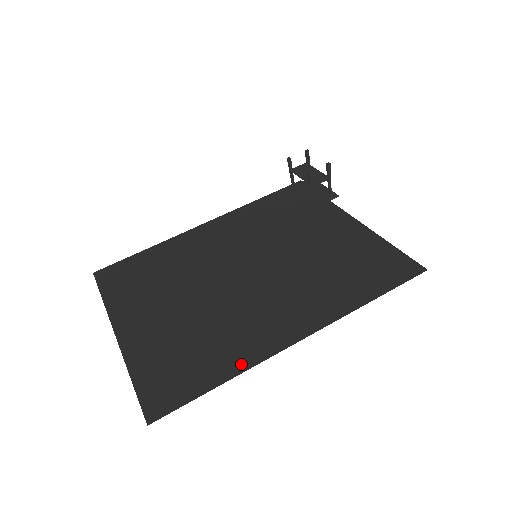
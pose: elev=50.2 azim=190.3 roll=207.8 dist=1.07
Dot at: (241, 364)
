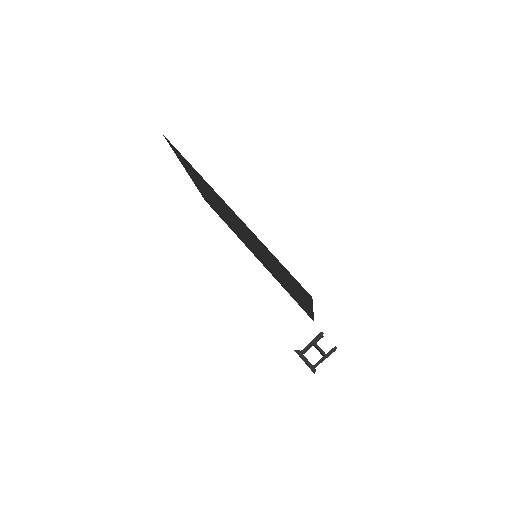
Dot at: (205, 181)
